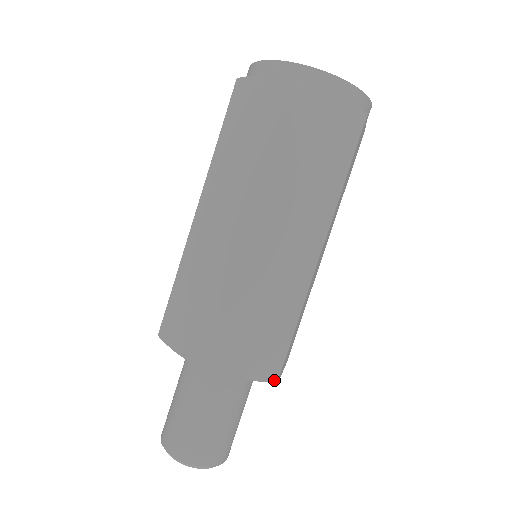
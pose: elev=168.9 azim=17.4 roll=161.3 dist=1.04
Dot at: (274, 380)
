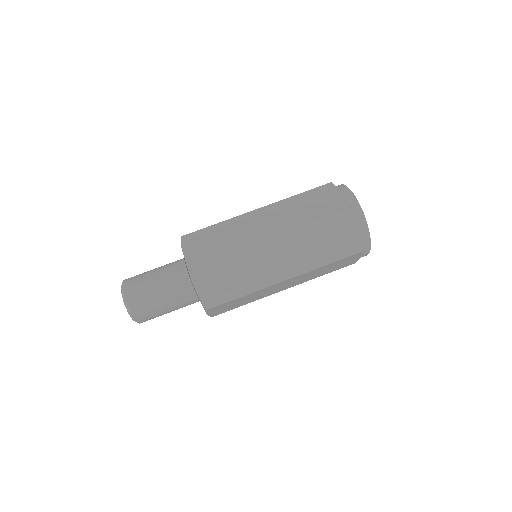
Dot at: (206, 308)
